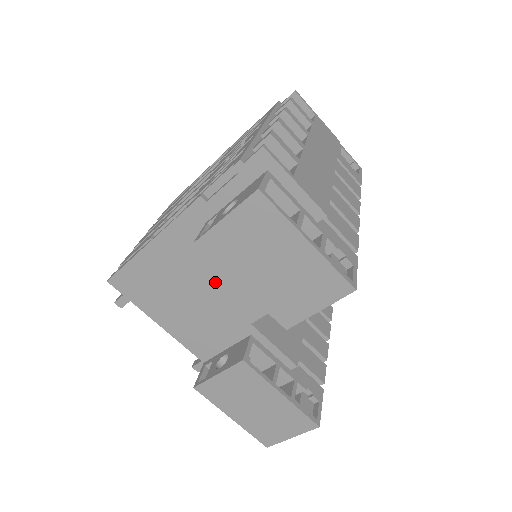
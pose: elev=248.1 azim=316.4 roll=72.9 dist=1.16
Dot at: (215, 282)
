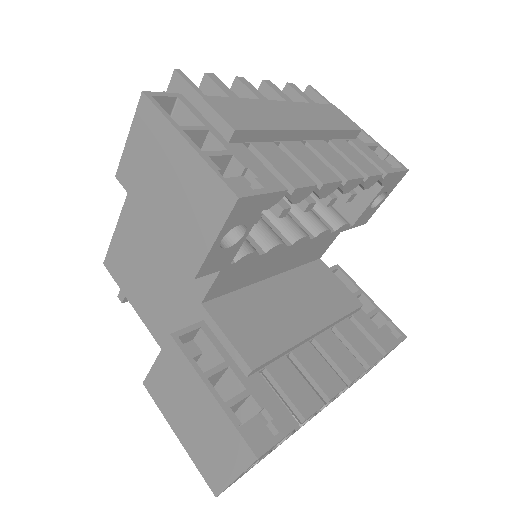
Dot at: (167, 248)
